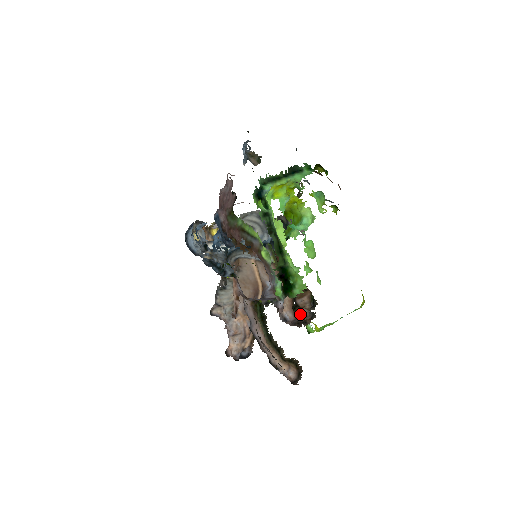
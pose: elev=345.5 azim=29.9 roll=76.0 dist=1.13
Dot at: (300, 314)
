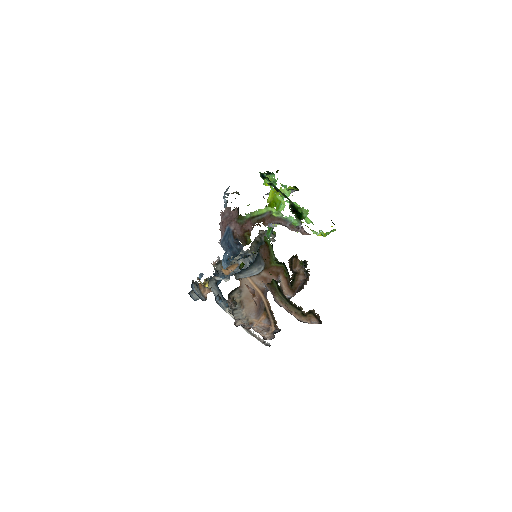
Dot at: (298, 283)
